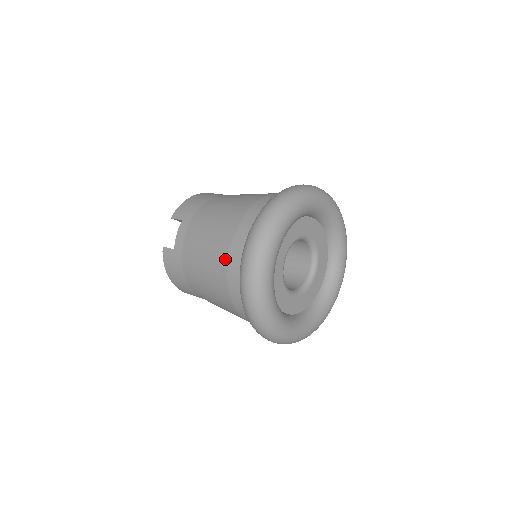
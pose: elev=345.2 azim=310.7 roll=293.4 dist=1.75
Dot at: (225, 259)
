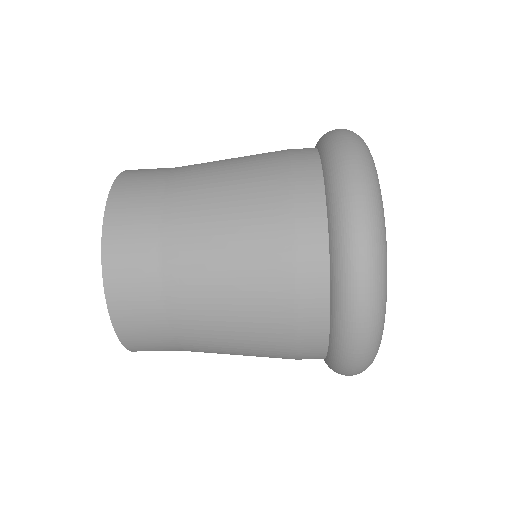
Dot at: occluded
